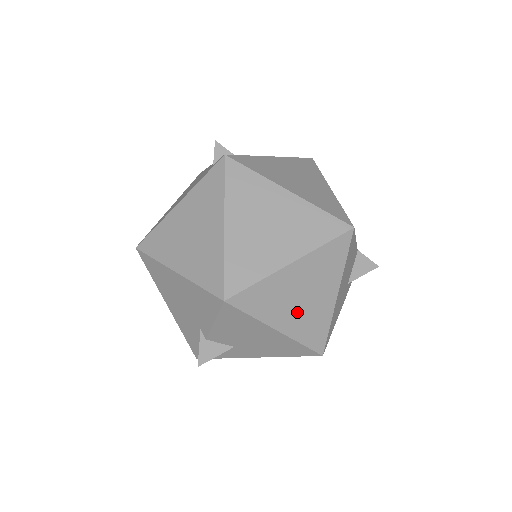
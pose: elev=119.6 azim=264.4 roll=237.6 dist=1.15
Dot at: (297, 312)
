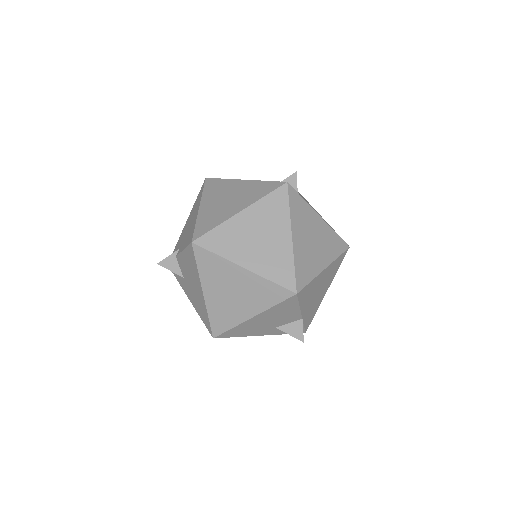
Dot at: (222, 297)
